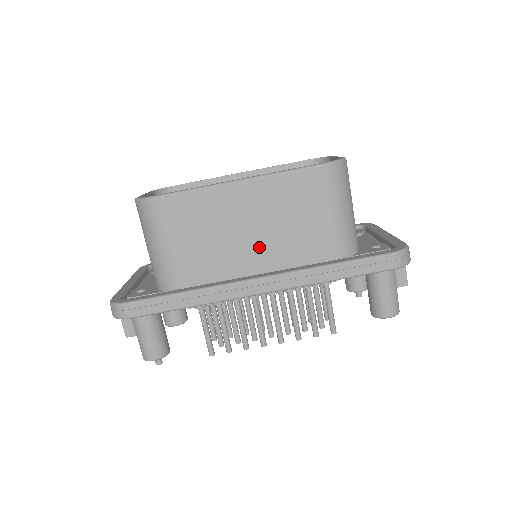
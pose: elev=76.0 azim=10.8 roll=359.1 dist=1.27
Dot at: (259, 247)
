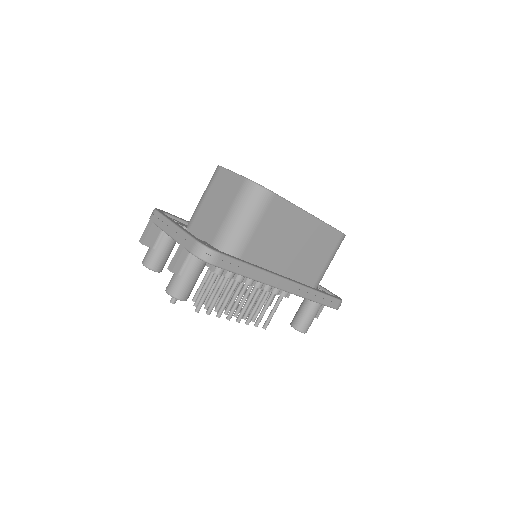
Dot at: (292, 259)
